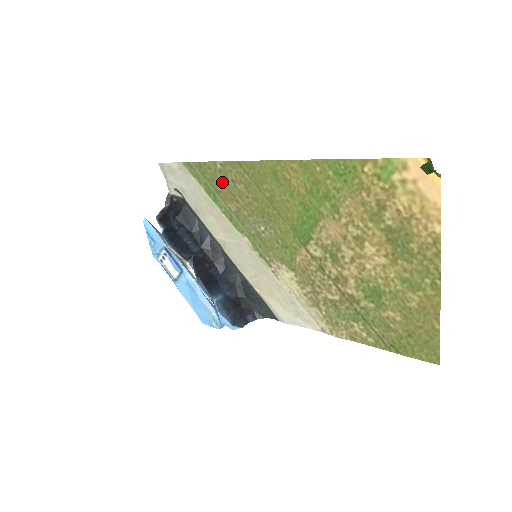
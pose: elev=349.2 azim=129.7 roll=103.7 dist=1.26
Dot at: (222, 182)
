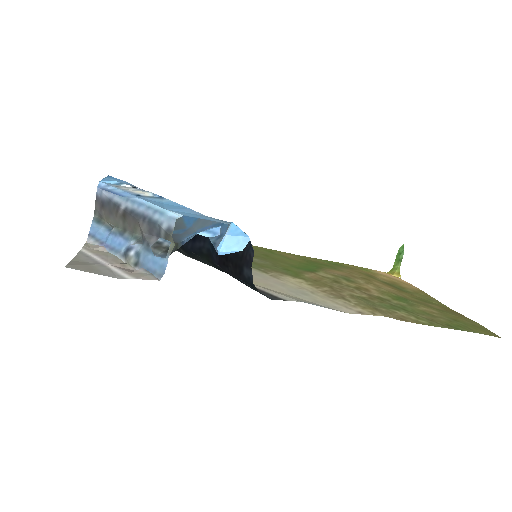
Dot at: occluded
